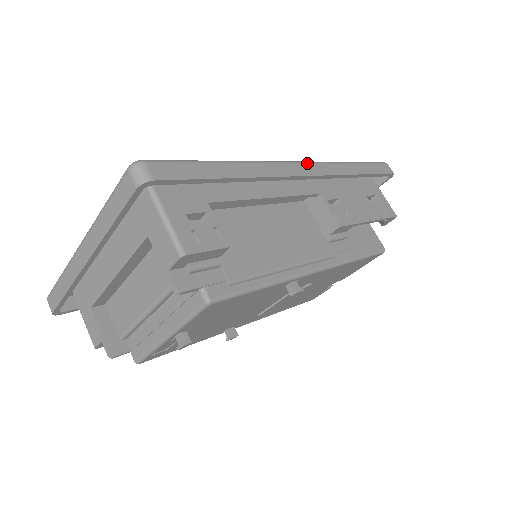
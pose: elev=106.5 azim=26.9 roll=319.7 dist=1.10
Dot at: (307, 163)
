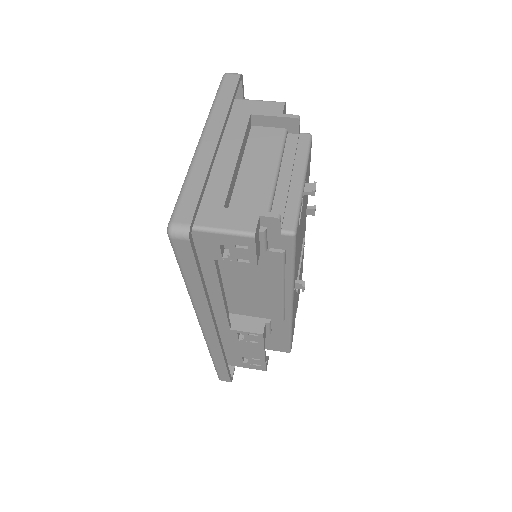
Dot at: occluded
